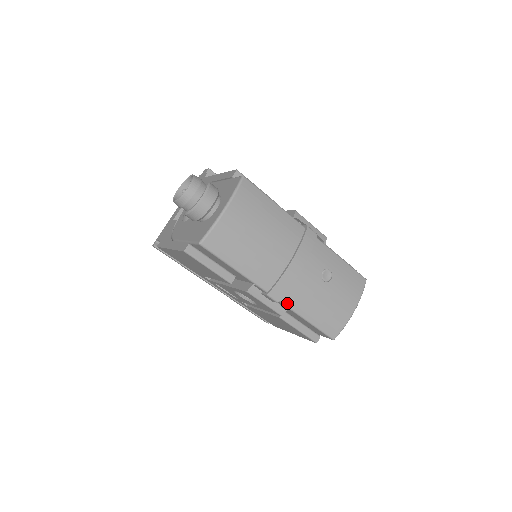
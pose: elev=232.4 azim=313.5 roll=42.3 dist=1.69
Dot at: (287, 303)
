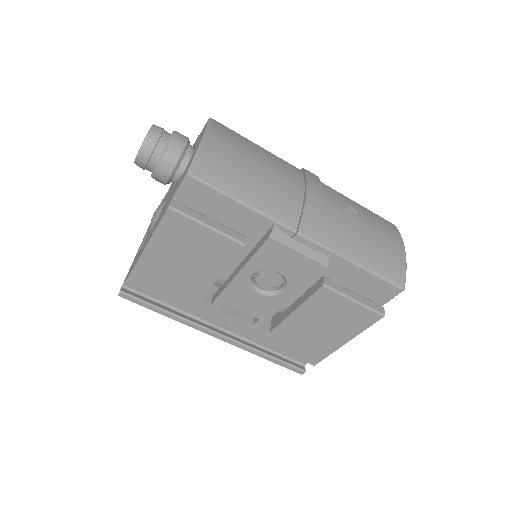
Dot at: (326, 244)
